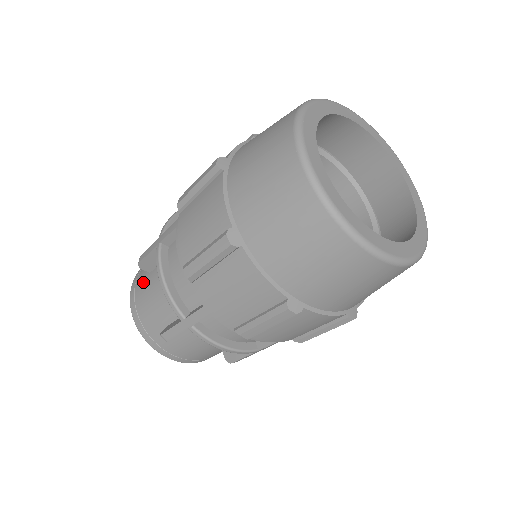
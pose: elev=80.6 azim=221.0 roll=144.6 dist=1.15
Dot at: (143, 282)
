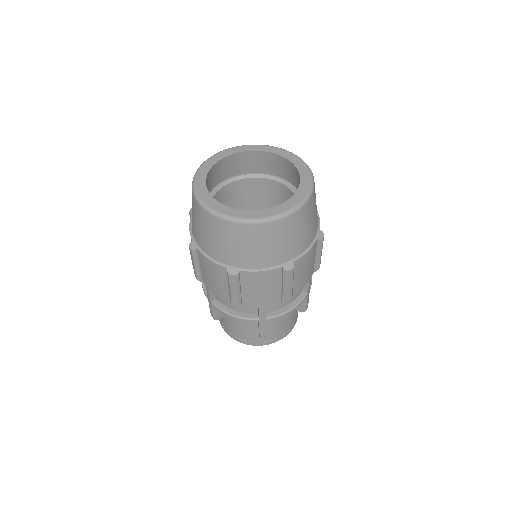
Dot at: (226, 324)
